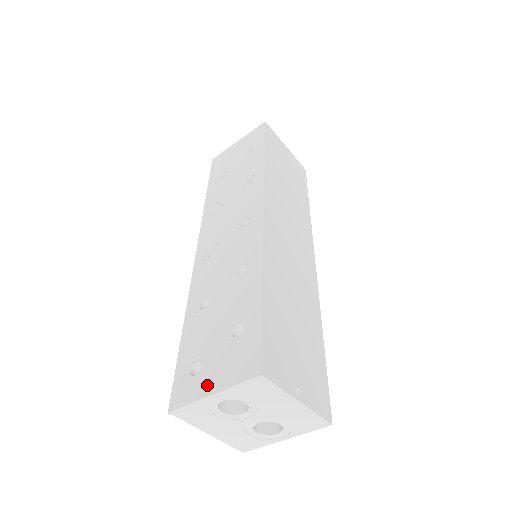
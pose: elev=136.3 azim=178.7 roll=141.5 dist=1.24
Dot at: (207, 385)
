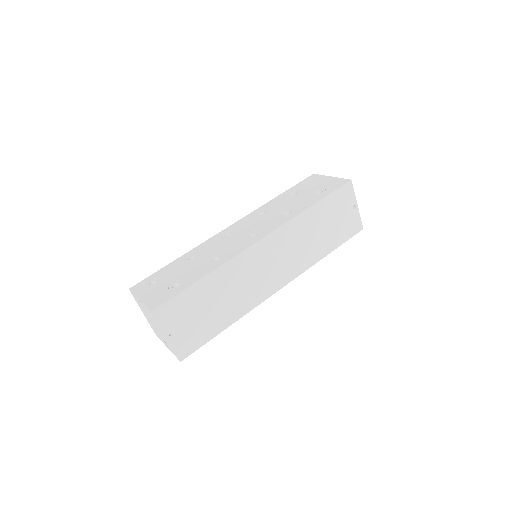
Dot at: (144, 294)
